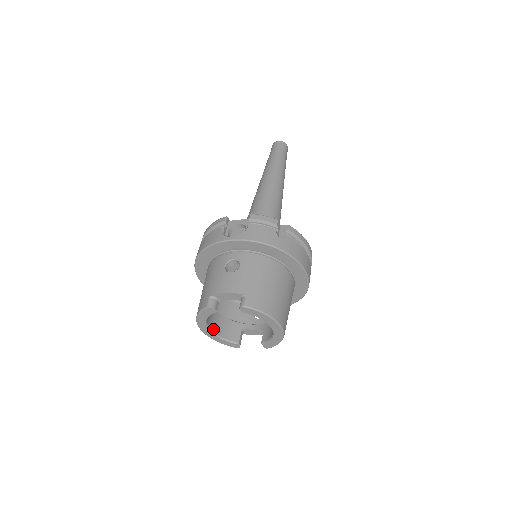
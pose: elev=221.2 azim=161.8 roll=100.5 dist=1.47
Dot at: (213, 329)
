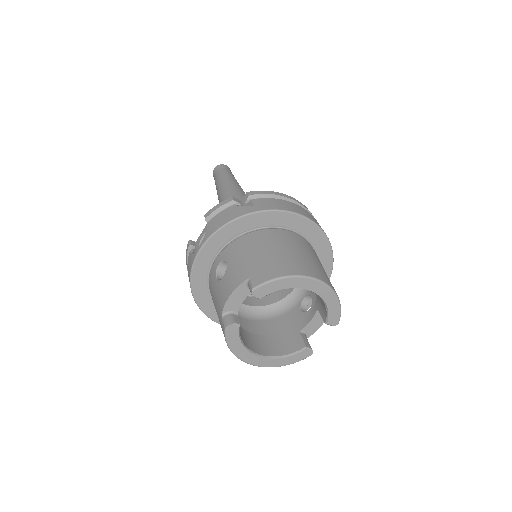
Dot at: (266, 354)
